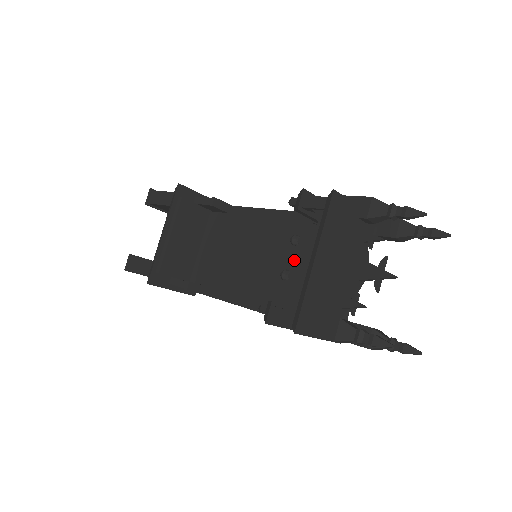
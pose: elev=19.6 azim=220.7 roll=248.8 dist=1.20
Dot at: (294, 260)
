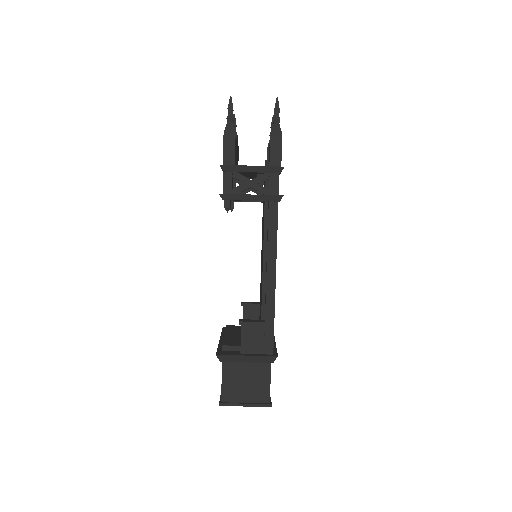
Dot at: occluded
